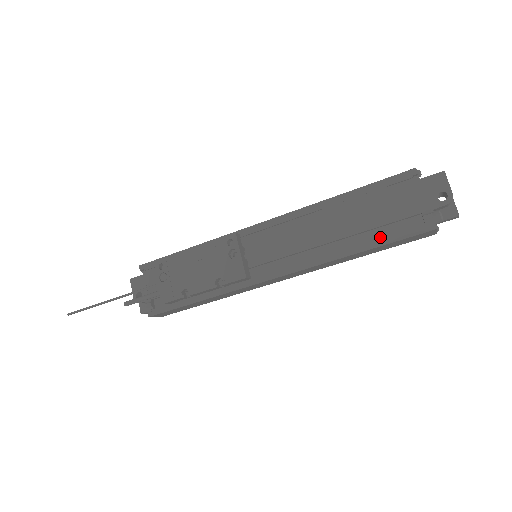
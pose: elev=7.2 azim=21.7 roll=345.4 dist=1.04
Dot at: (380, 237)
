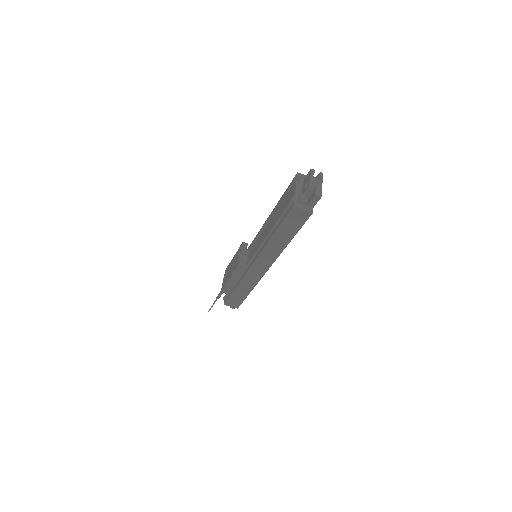
Dot at: occluded
